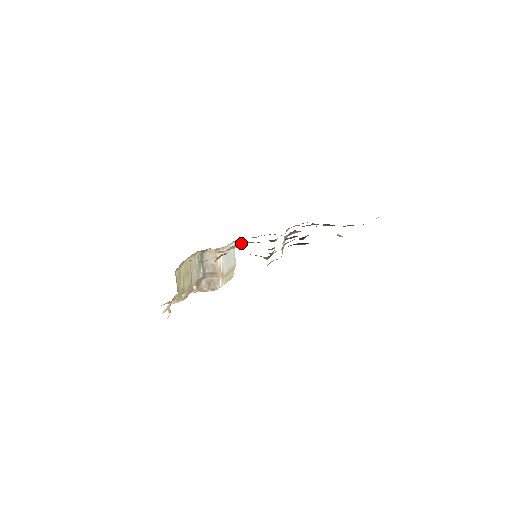
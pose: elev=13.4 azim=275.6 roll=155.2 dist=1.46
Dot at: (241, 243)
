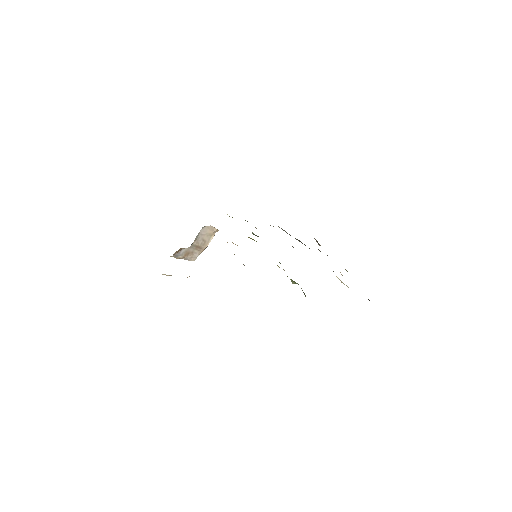
Dot at: occluded
